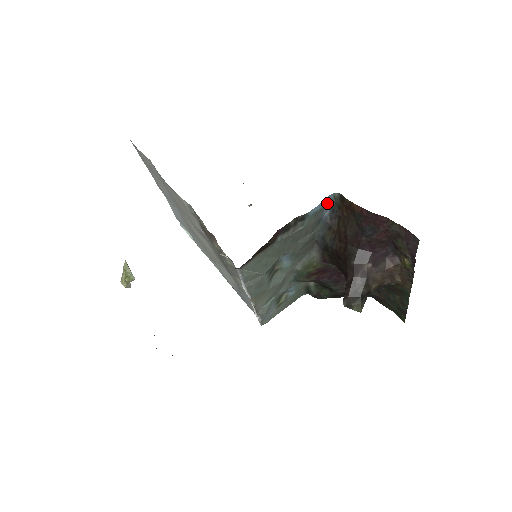
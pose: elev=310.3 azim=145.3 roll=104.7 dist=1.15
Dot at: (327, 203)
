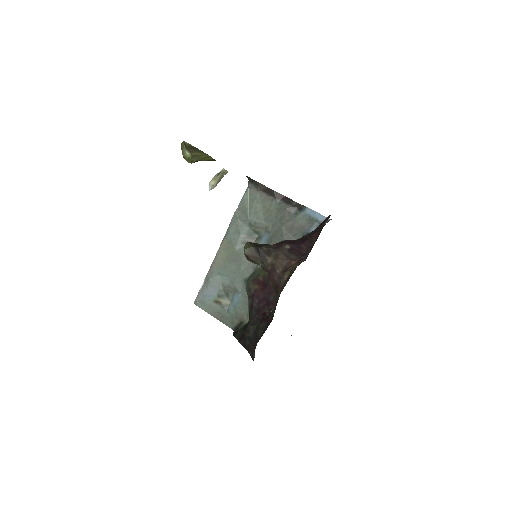
Dot at: (320, 221)
